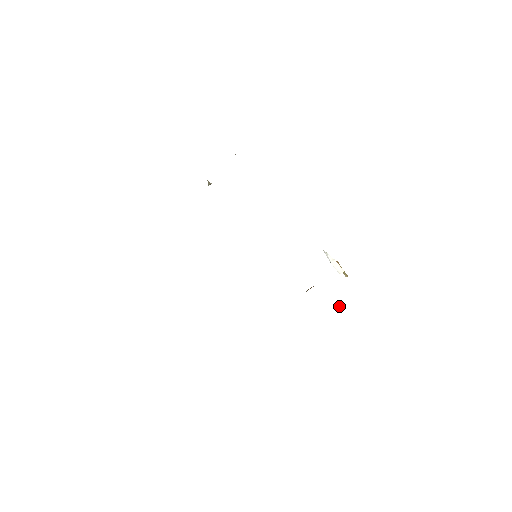
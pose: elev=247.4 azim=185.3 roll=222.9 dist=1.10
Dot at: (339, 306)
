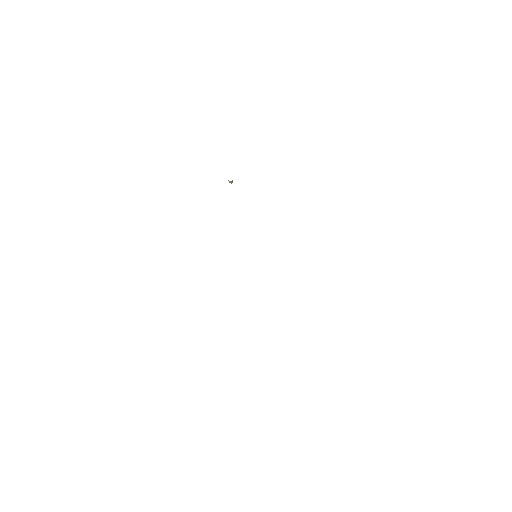
Dot at: occluded
